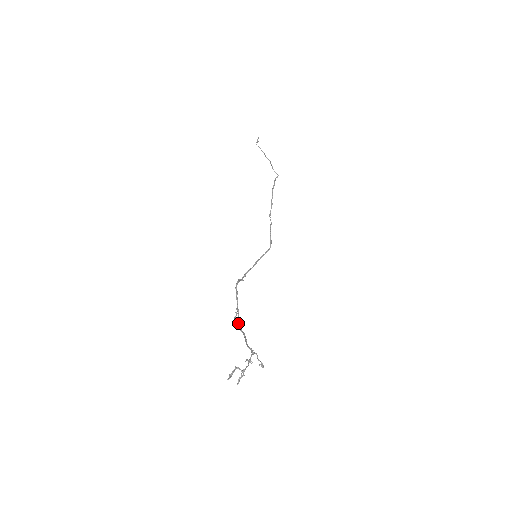
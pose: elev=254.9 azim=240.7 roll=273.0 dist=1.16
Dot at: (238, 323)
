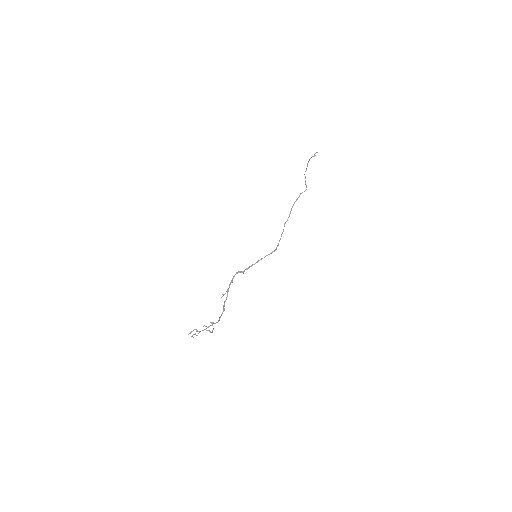
Dot at: (224, 301)
